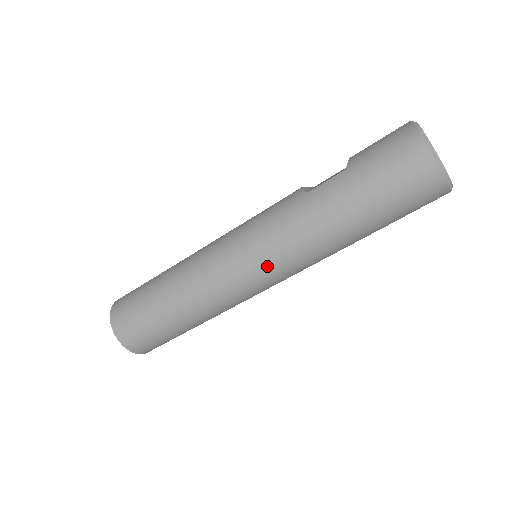
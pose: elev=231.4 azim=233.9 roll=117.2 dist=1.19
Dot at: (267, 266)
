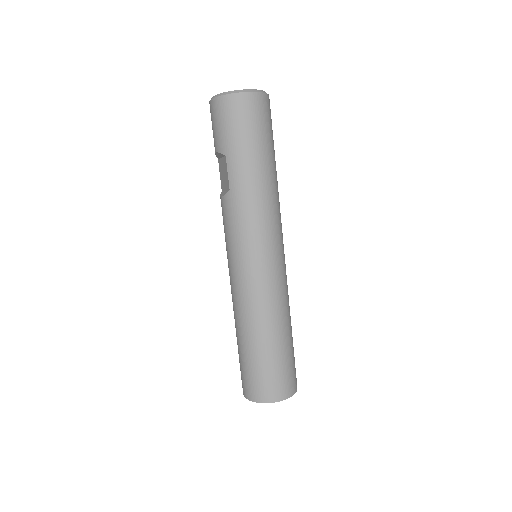
Dot at: (271, 243)
